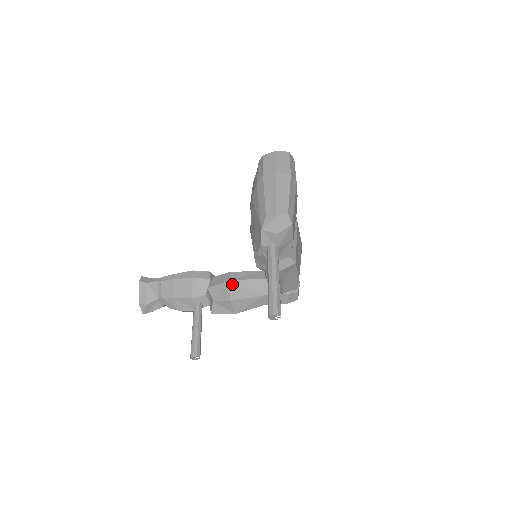
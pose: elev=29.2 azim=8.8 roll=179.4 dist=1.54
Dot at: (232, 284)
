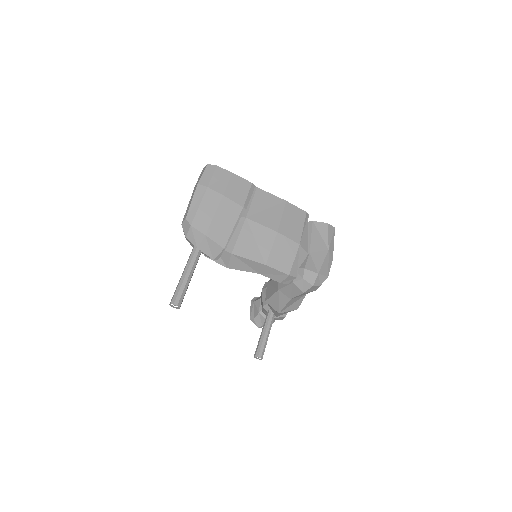
Dot at: (267, 286)
